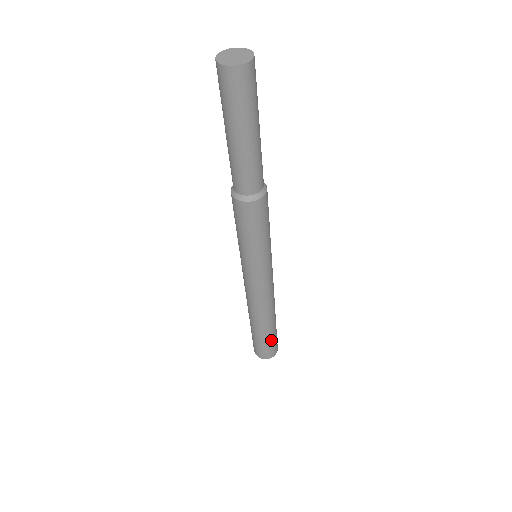
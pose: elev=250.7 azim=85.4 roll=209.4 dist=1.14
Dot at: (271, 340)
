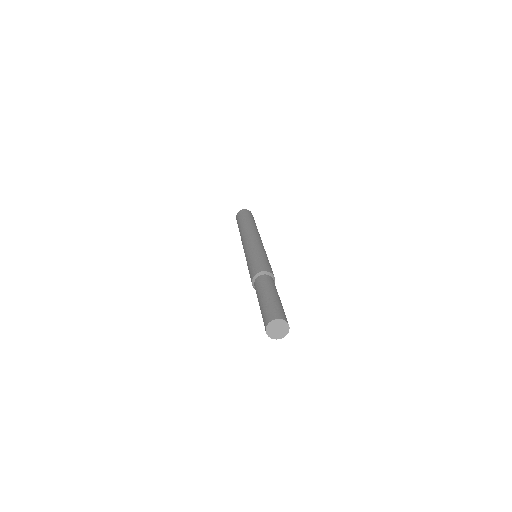
Dot at: occluded
